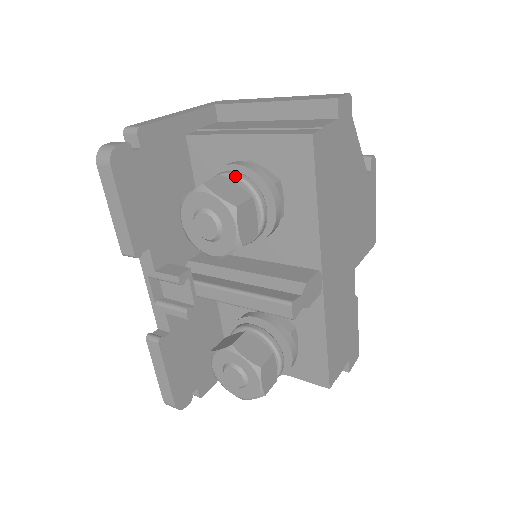
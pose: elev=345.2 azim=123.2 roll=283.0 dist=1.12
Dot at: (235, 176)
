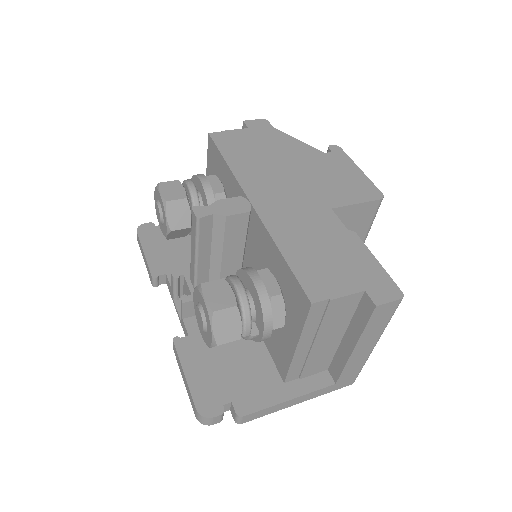
Dot at: occluded
